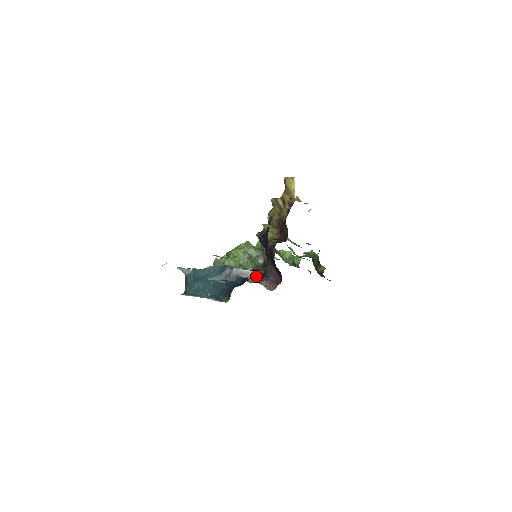
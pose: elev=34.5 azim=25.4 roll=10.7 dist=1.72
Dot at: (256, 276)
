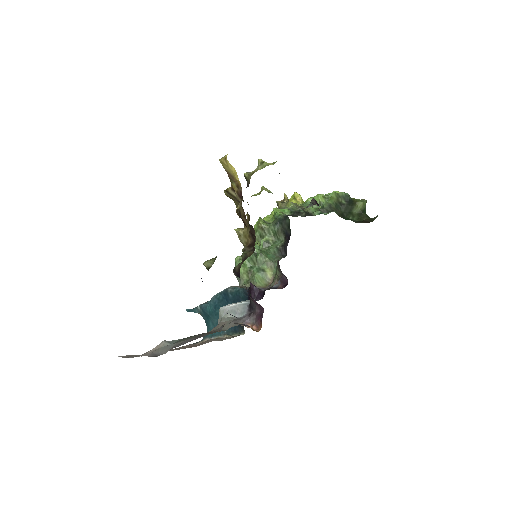
Dot at: (244, 309)
